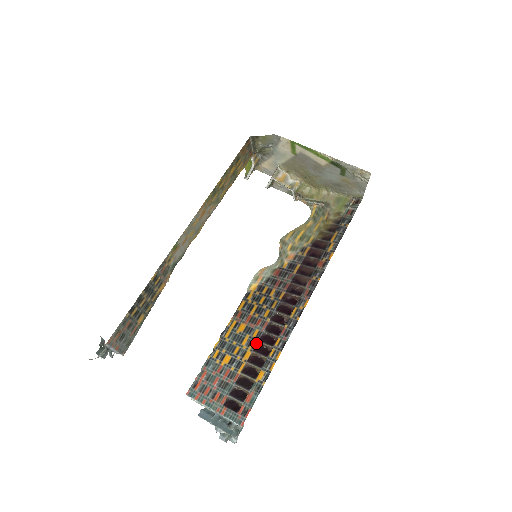
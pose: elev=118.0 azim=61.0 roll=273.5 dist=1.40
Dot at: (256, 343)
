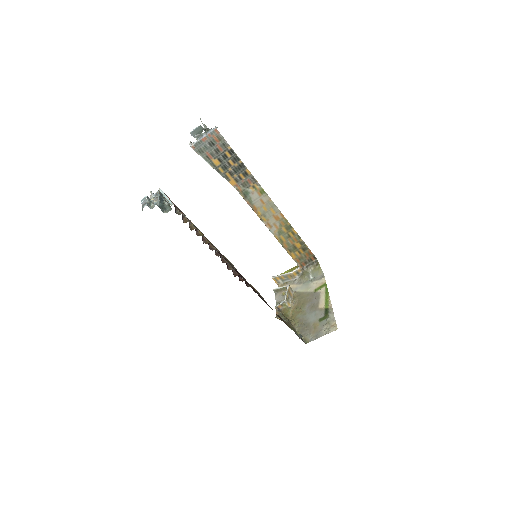
Dot at: occluded
